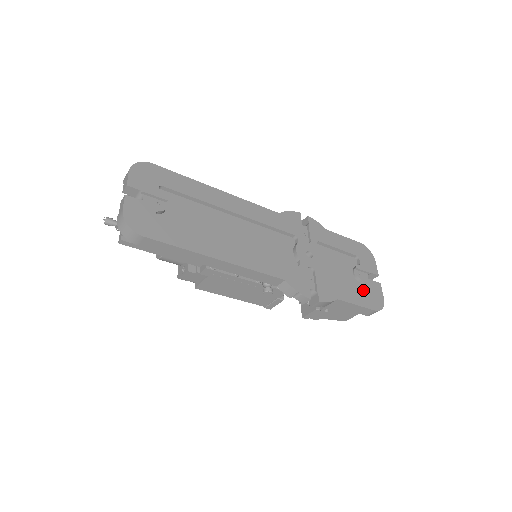
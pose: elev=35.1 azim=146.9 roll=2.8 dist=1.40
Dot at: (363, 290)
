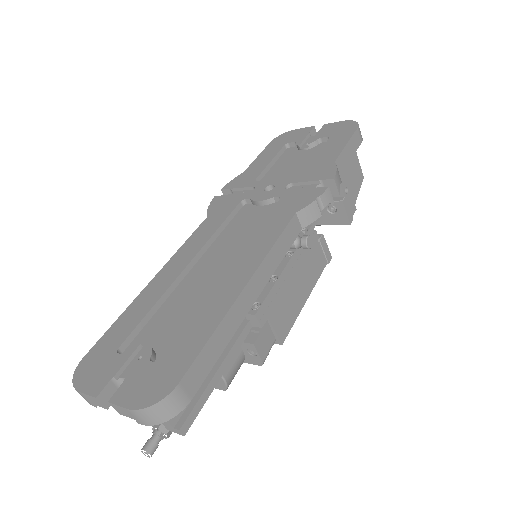
Dot at: (329, 139)
